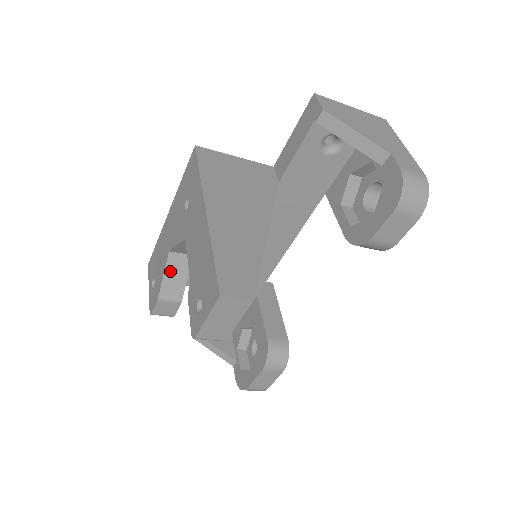
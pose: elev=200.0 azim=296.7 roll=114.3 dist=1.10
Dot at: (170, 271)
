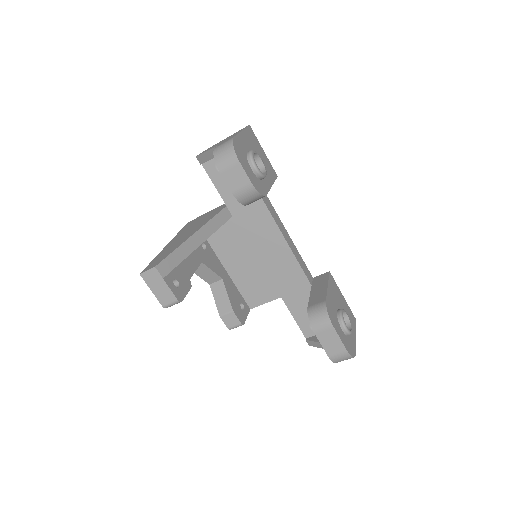
Dot at: (216, 296)
